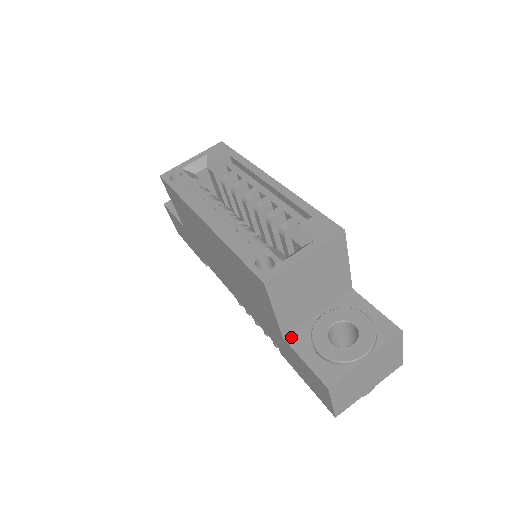
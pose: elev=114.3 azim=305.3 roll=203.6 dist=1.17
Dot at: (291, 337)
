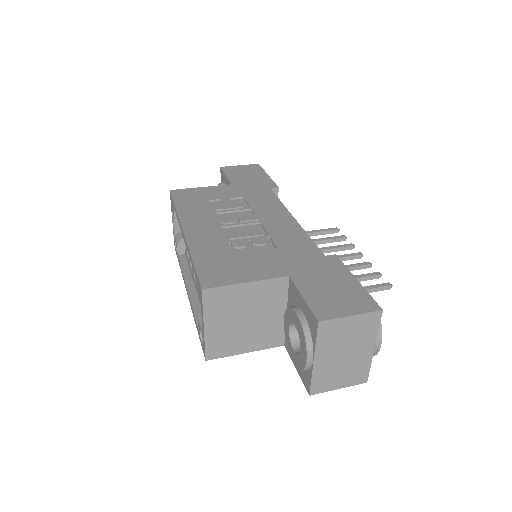
Dot at: (286, 344)
